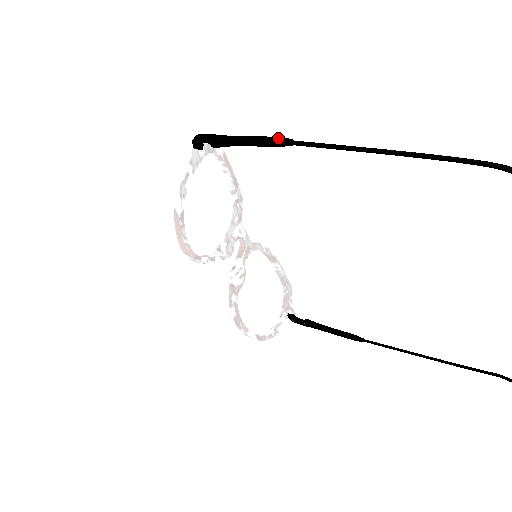
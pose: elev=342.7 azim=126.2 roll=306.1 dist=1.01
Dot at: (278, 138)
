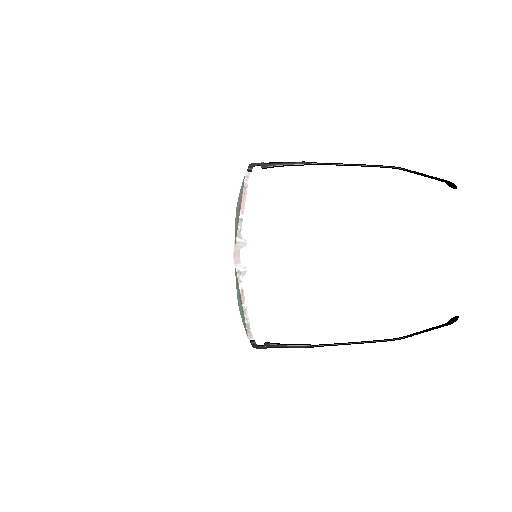
Dot at: (304, 162)
